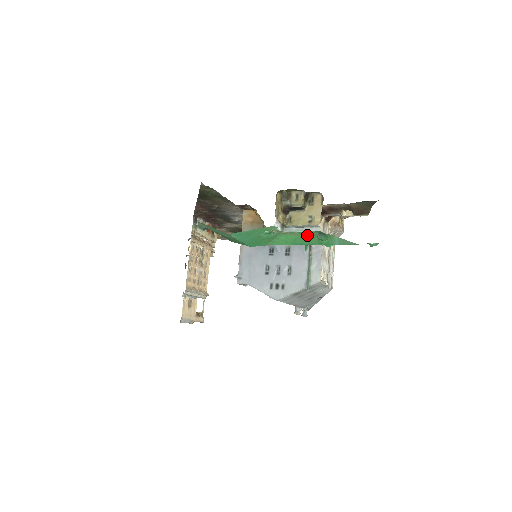
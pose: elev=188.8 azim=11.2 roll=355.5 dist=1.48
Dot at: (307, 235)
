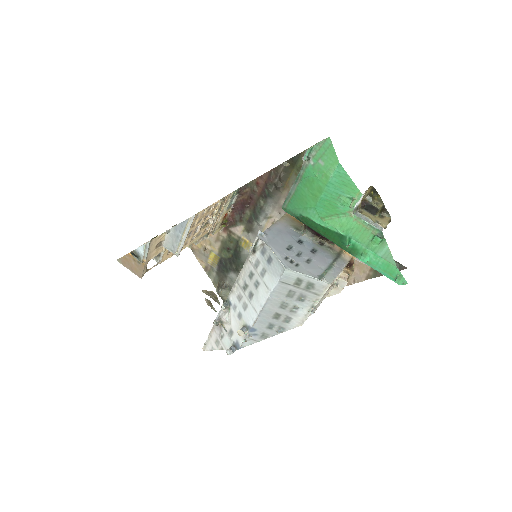
Dot at: (367, 229)
